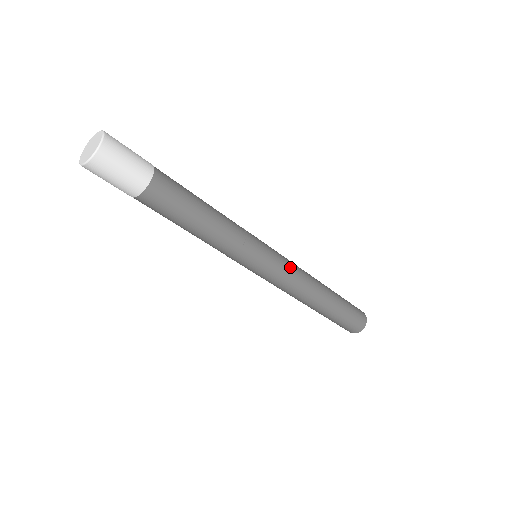
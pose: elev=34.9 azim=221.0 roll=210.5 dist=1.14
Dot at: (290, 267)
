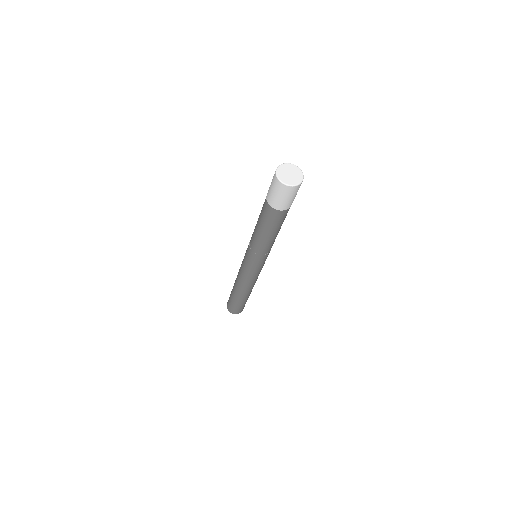
Dot at: occluded
